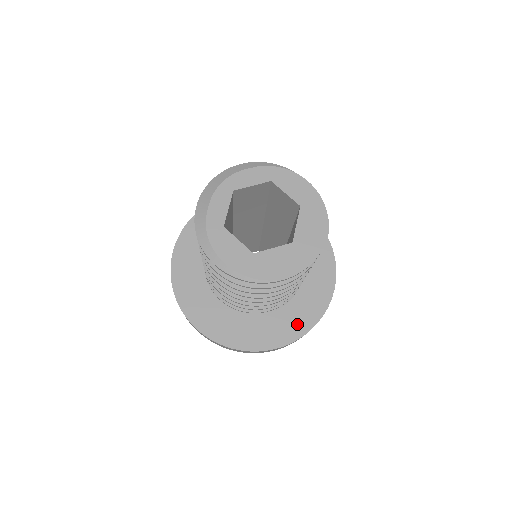
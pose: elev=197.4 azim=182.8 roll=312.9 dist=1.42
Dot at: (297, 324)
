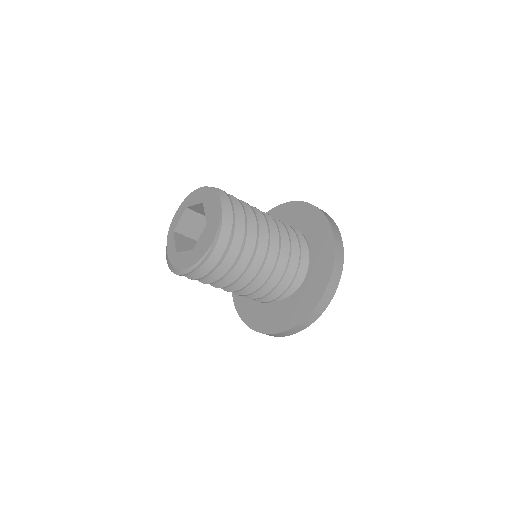
Dot at: (322, 273)
